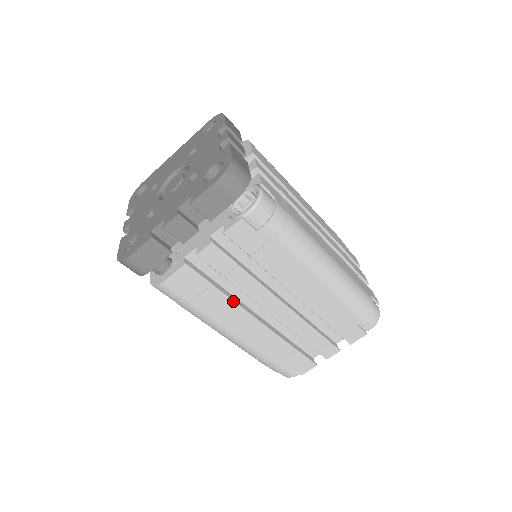
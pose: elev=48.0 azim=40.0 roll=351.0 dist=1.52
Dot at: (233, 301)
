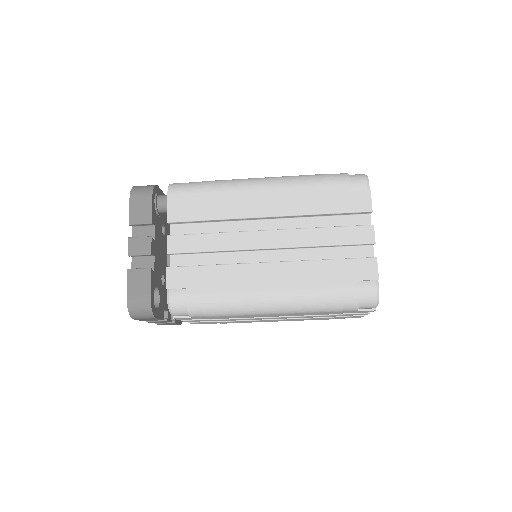
Dot at: (242, 321)
